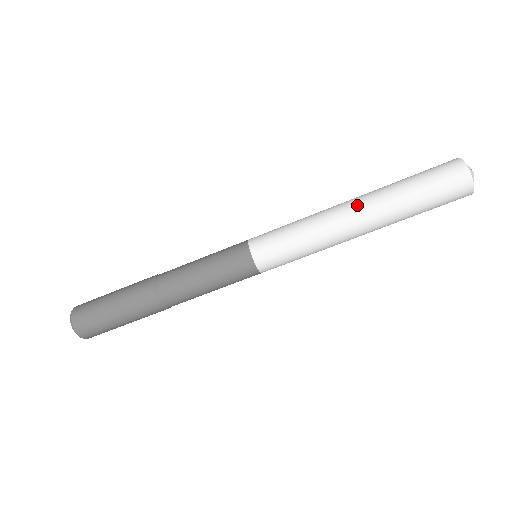
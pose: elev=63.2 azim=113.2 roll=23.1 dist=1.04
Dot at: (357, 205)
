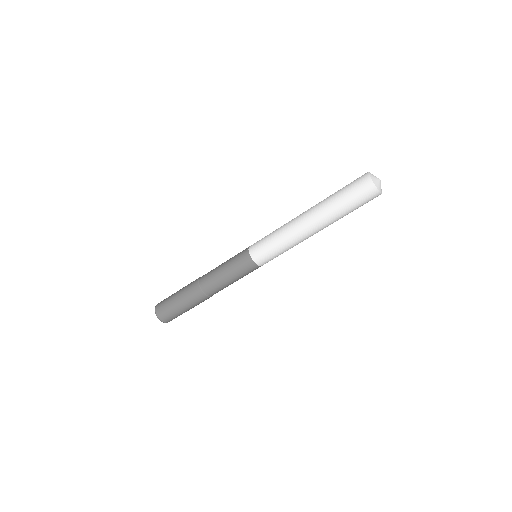
Dot at: (314, 226)
